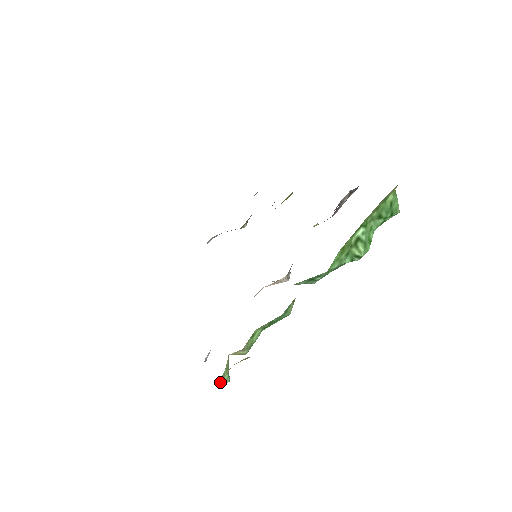
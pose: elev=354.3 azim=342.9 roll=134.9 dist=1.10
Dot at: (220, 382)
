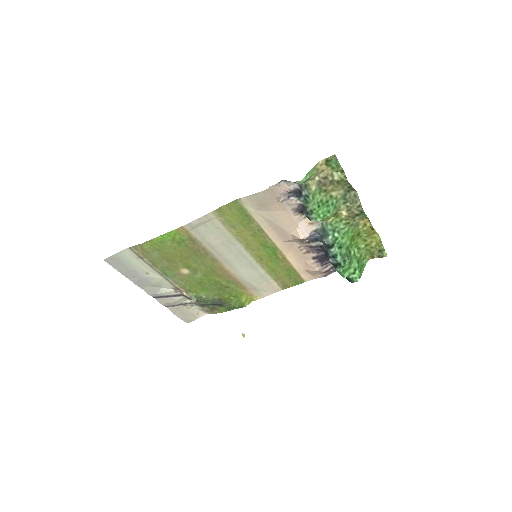
Dot at: (311, 170)
